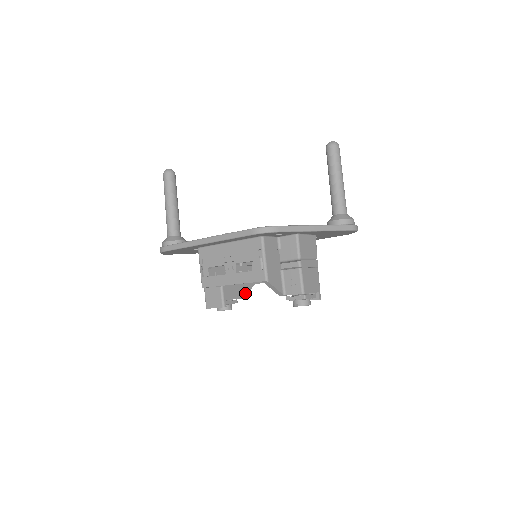
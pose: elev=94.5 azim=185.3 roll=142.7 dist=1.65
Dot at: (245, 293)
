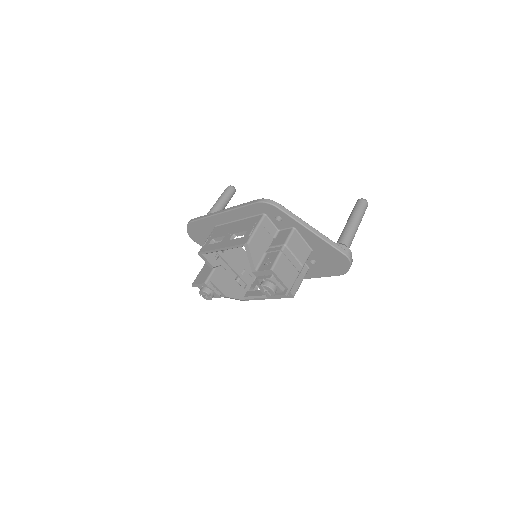
Dot at: (231, 296)
